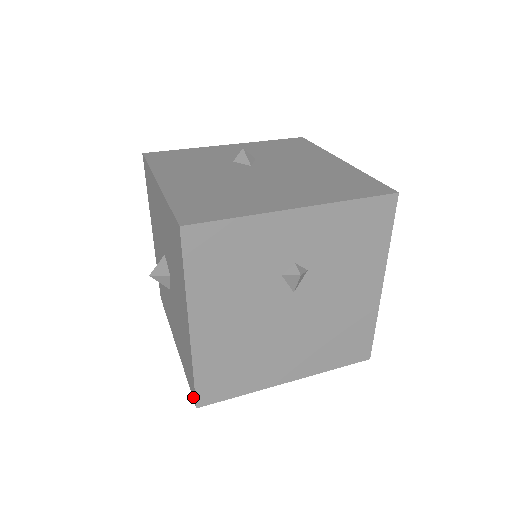
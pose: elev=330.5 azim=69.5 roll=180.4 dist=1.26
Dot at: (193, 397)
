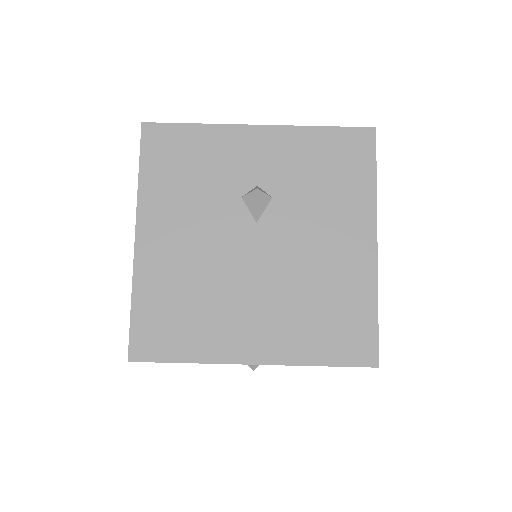
Dot at: occluded
